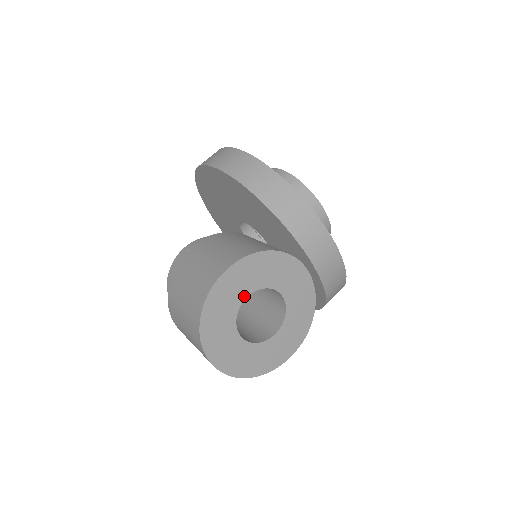
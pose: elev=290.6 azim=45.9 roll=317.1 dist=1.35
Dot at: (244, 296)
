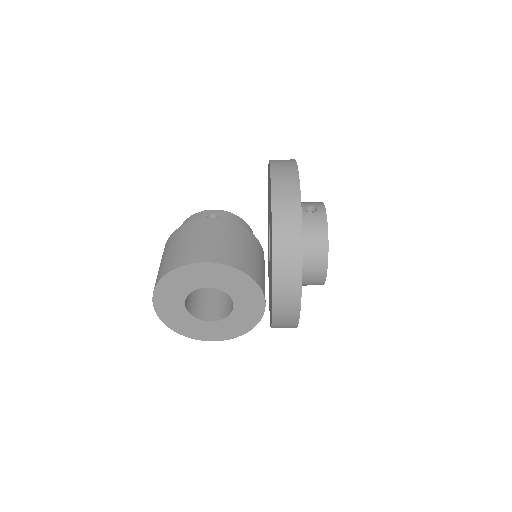
Dot at: (205, 285)
